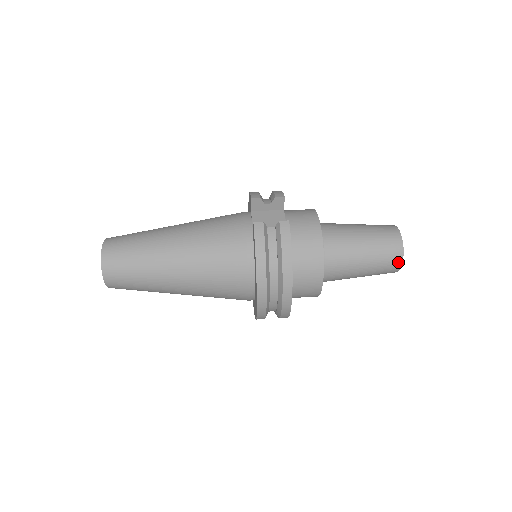
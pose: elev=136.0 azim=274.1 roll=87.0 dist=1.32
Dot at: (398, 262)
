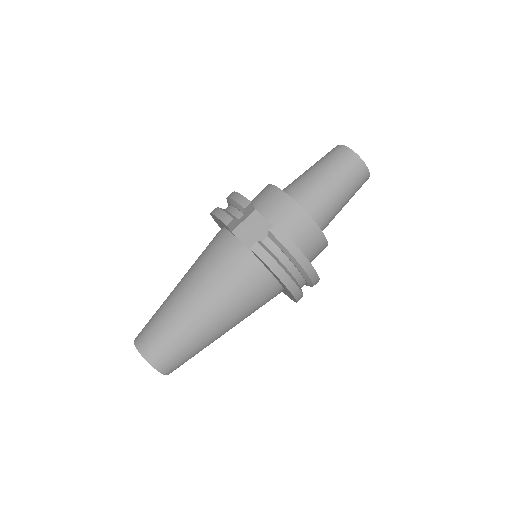
Dot at: (366, 175)
